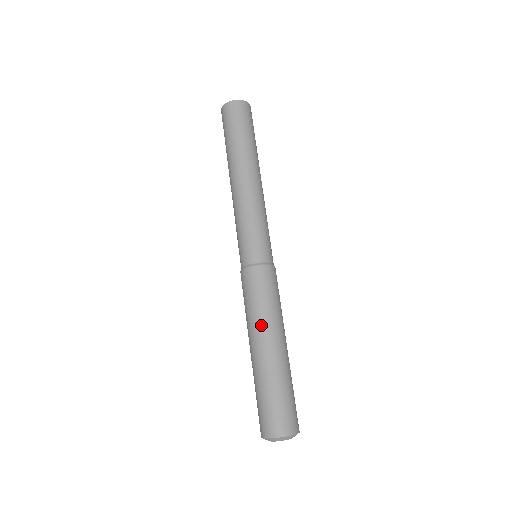
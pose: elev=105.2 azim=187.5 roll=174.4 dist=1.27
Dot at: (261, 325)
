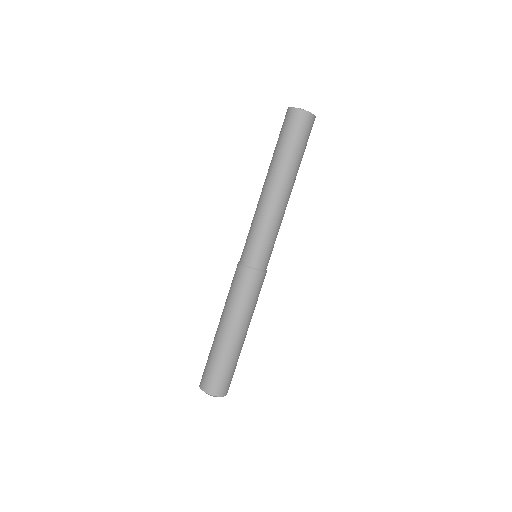
Dot at: (224, 310)
